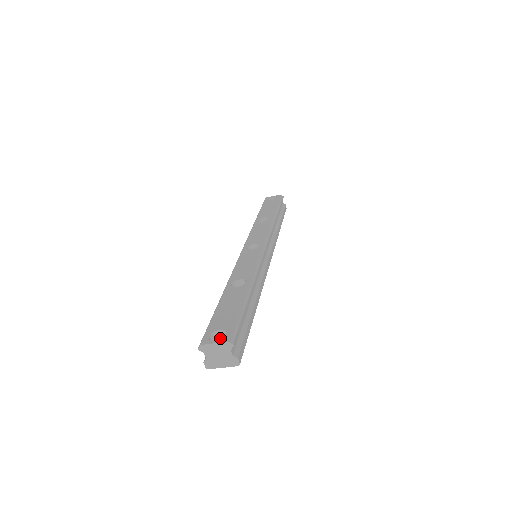
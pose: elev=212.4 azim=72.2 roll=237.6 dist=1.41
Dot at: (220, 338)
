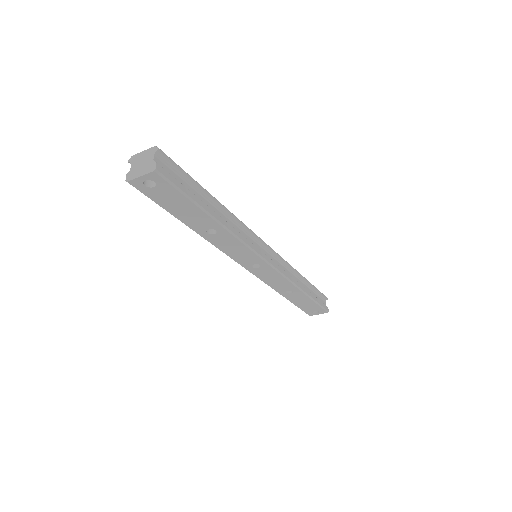
Dot at: occluded
